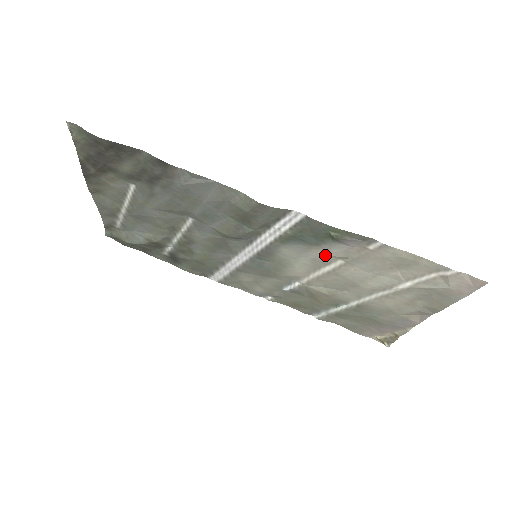
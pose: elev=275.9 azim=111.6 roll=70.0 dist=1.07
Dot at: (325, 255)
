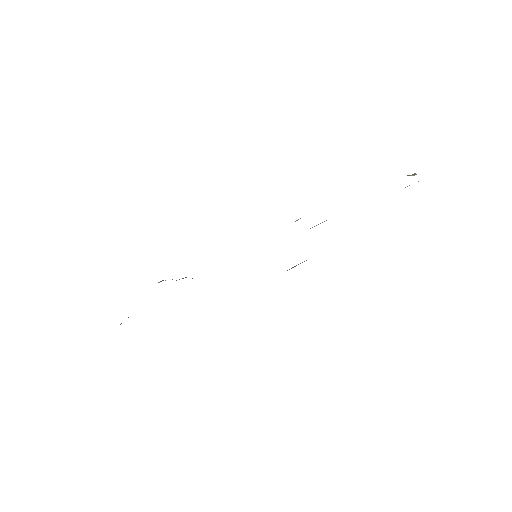
Dot at: occluded
